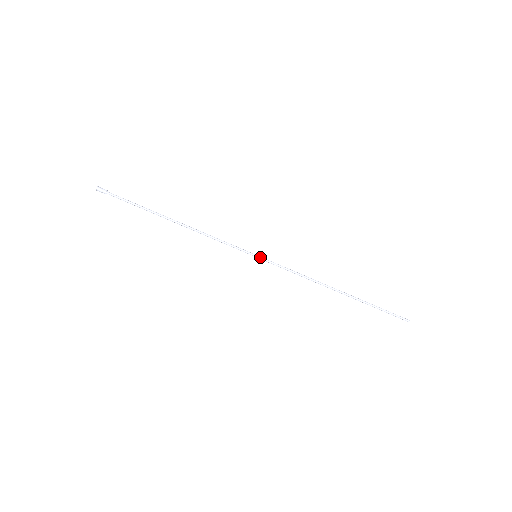
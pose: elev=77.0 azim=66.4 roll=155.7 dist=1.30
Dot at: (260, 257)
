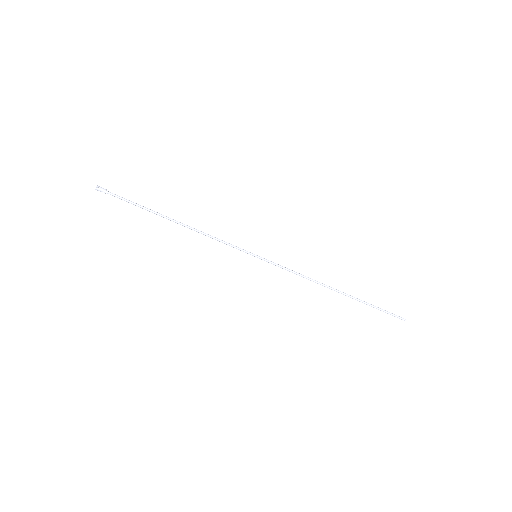
Dot at: (260, 257)
